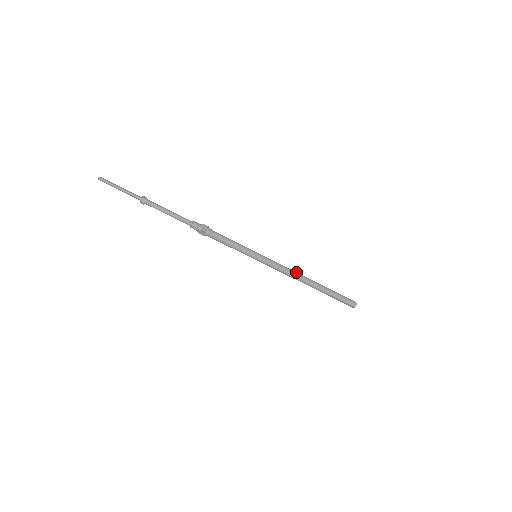
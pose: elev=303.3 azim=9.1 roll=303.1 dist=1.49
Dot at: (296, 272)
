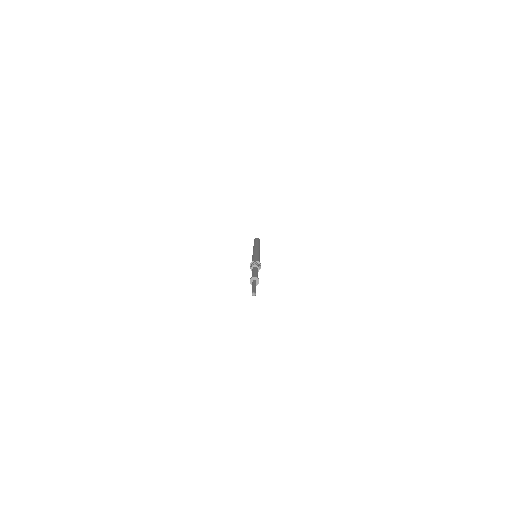
Dot at: (257, 246)
